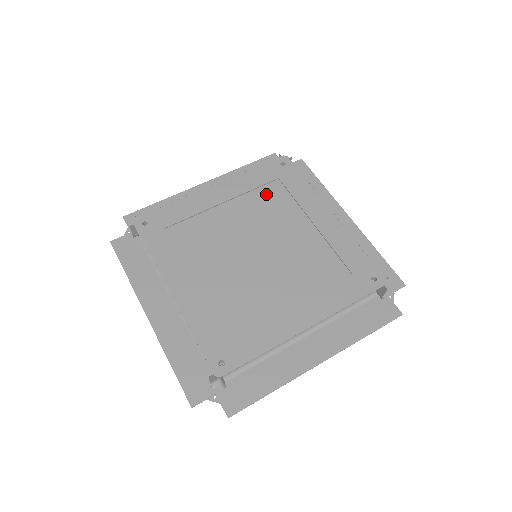
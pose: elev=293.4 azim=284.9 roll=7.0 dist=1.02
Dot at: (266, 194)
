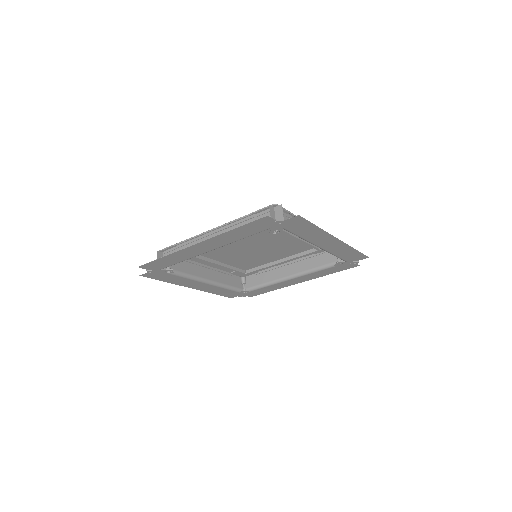
Dot at: (242, 267)
